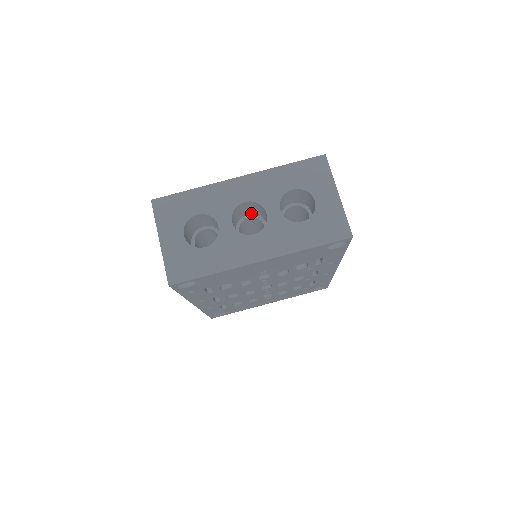
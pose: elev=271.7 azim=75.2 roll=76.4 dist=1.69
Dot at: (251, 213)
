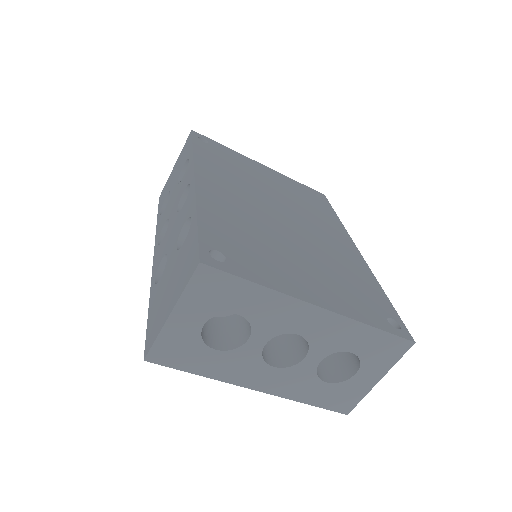
Dot at: occluded
